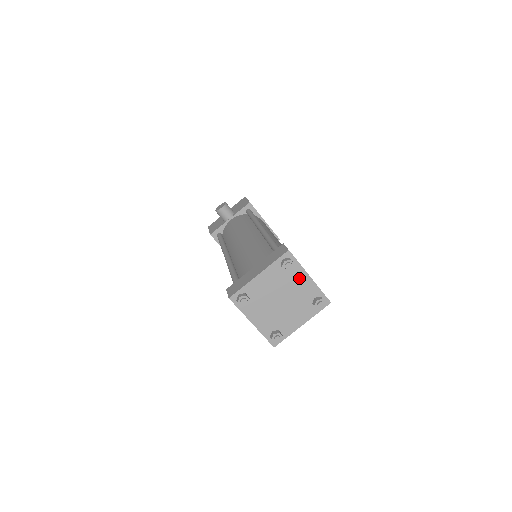
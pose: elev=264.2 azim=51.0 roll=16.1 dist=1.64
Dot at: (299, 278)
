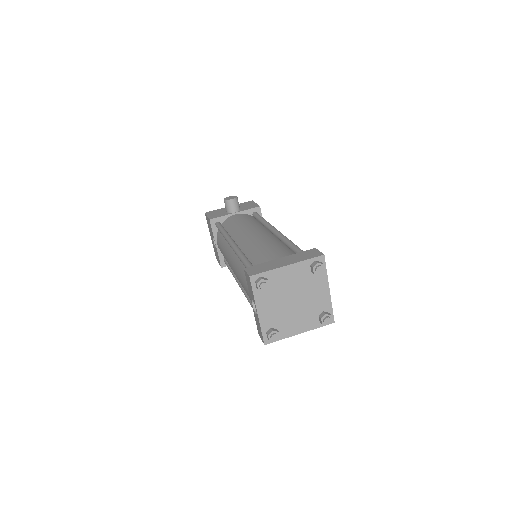
Dot at: (320, 286)
